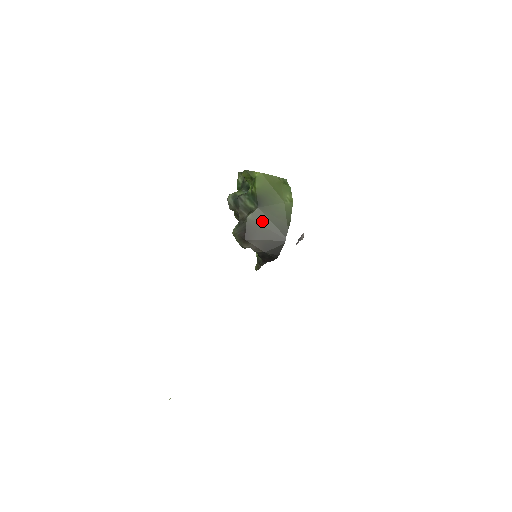
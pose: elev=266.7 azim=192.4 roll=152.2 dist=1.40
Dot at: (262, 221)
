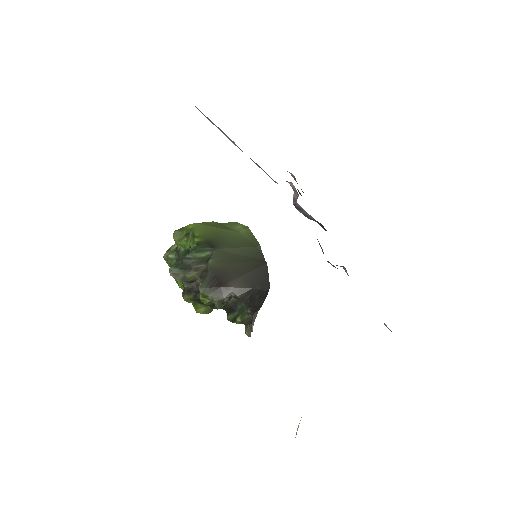
Dot at: (228, 259)
